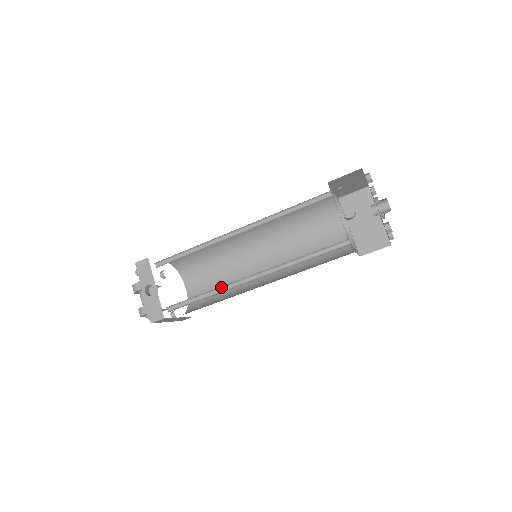
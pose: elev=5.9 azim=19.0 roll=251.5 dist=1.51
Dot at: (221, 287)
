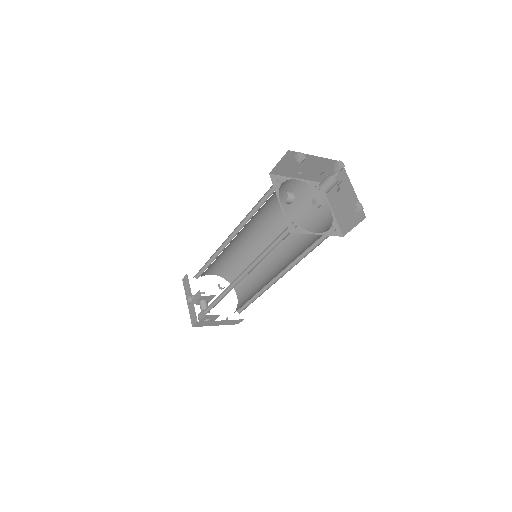
Dot at: (227, 289)
